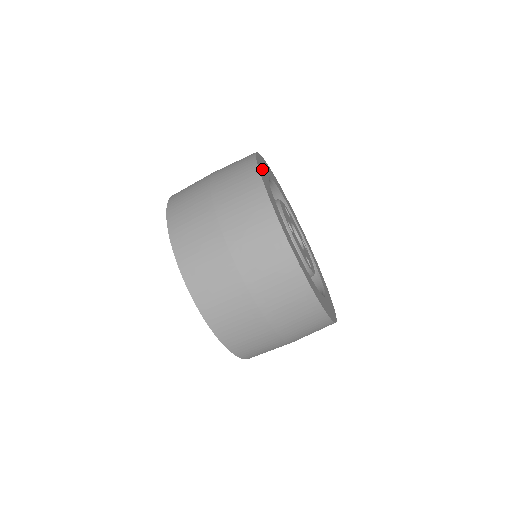
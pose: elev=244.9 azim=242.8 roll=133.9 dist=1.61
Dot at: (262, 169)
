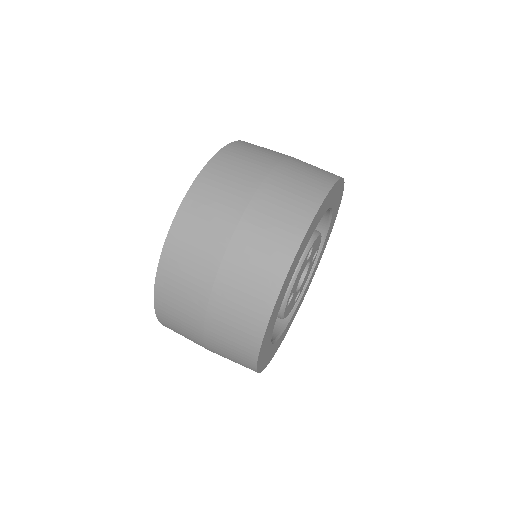
Dot at: (338, 192)
